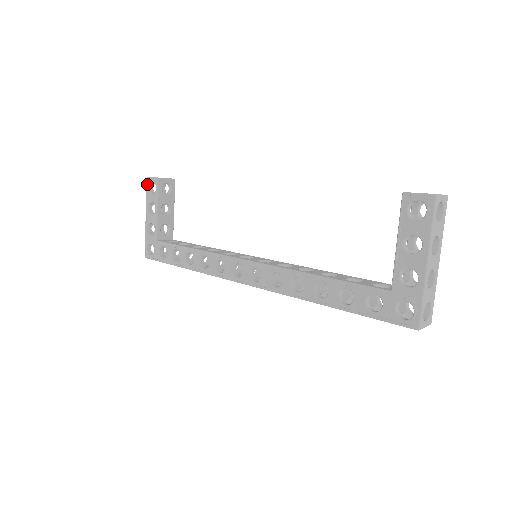
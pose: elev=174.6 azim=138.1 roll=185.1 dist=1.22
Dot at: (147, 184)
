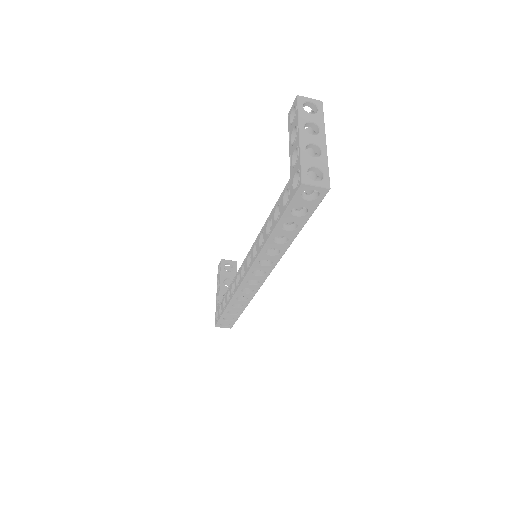
Dot at: (218, 270)
